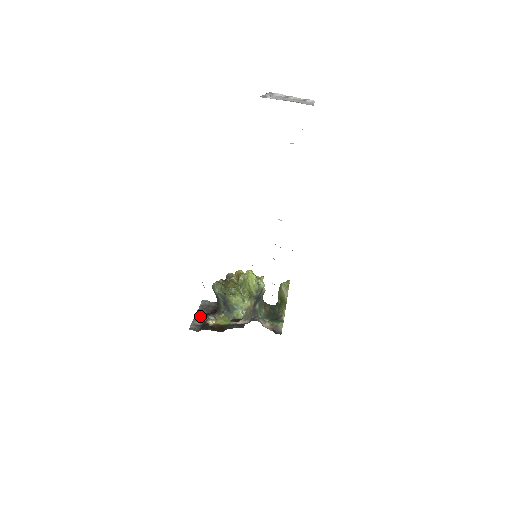
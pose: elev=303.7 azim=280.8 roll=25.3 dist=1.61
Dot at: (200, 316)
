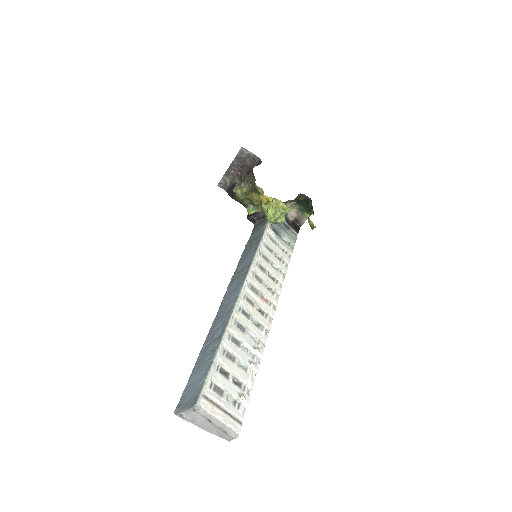
Dot at: (232, 172)
